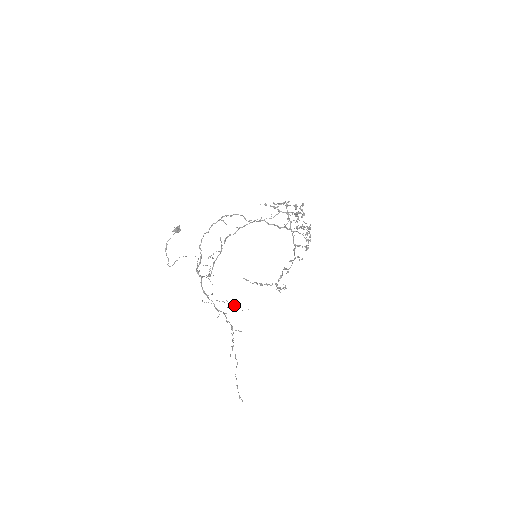
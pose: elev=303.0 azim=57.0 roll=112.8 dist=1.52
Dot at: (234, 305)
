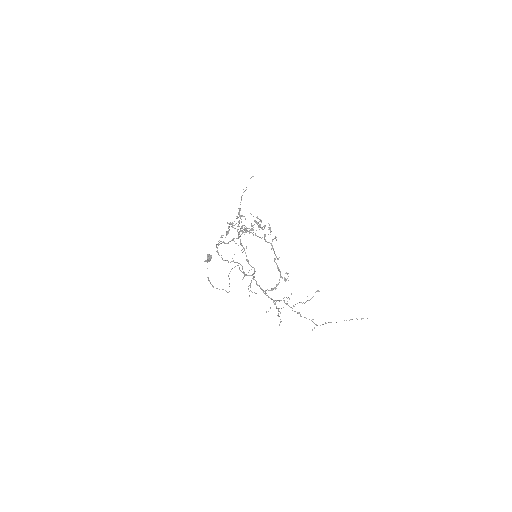
Dot at: occluded
